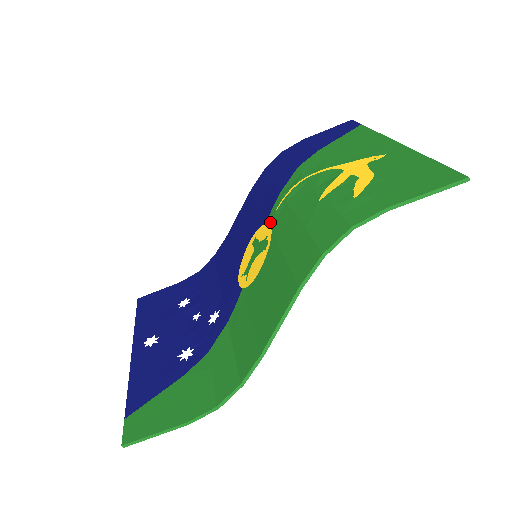
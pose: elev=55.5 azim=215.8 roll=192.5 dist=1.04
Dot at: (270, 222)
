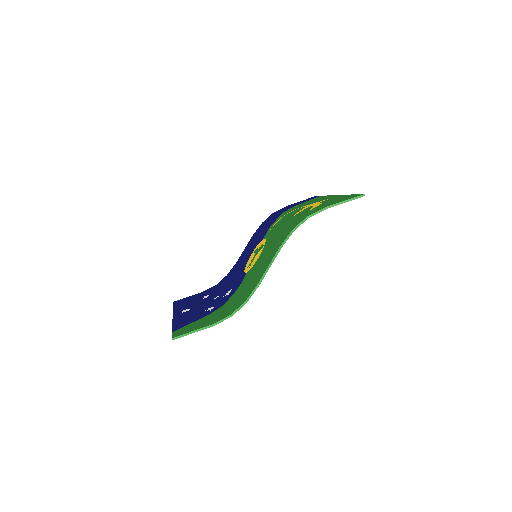
Dot at: (265, 237)
